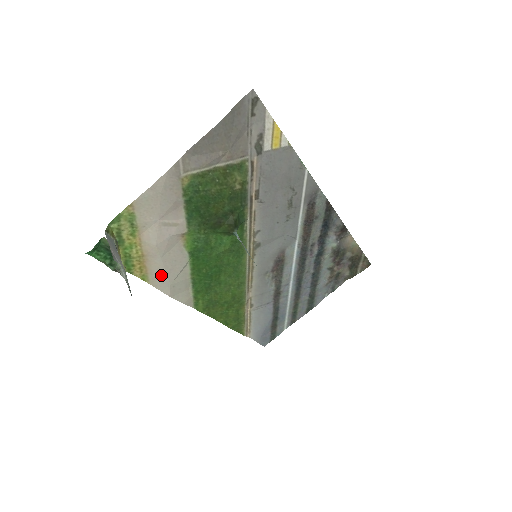
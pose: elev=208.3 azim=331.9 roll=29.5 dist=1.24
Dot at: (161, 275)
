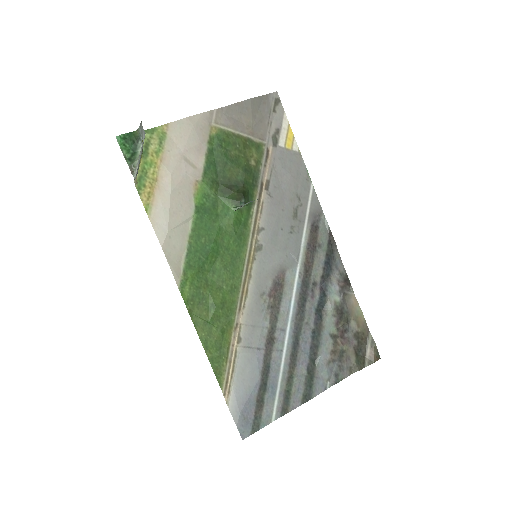
Dot at: (164, 214)
